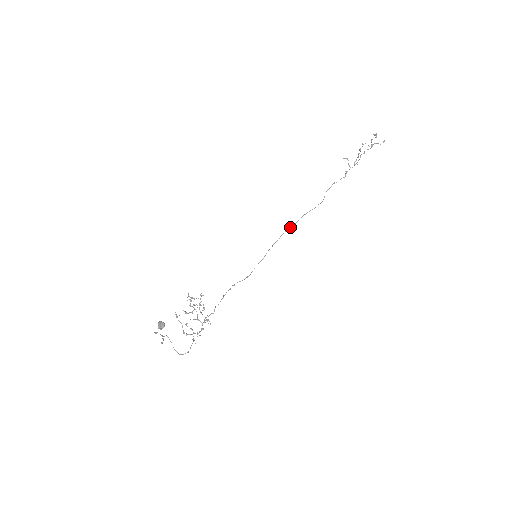
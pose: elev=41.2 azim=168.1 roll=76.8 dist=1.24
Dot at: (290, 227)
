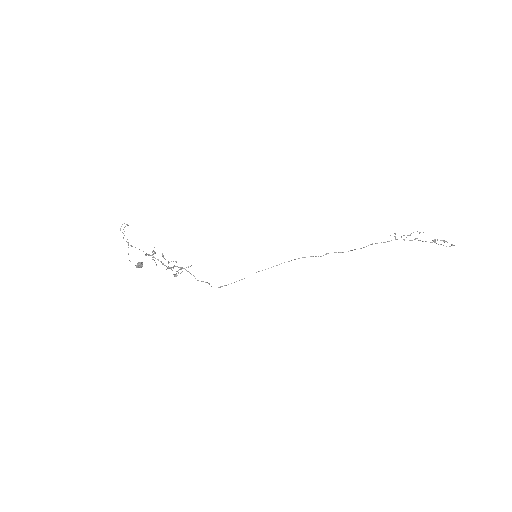
Dot at: occluded
